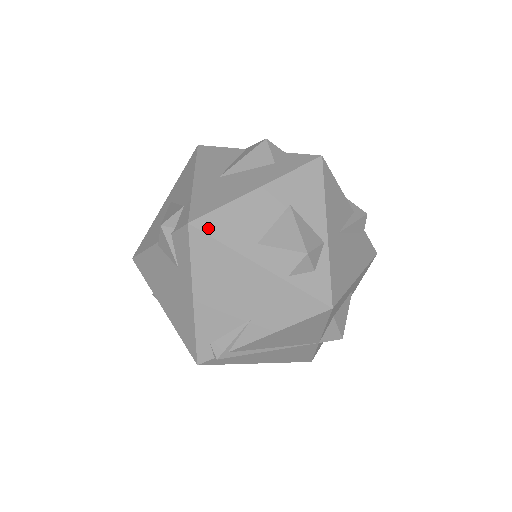
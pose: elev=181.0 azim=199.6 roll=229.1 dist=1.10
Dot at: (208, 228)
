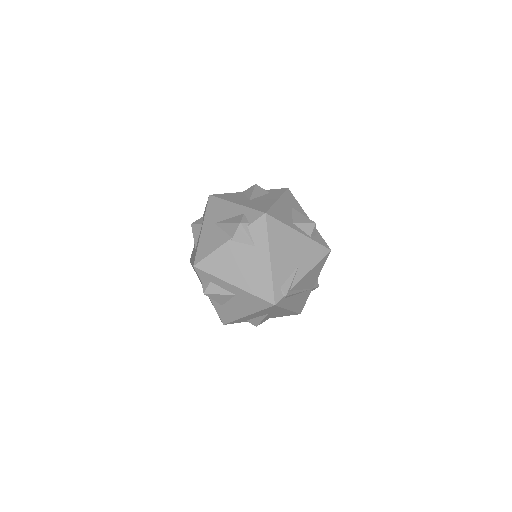
Dot at: (273, 215)
